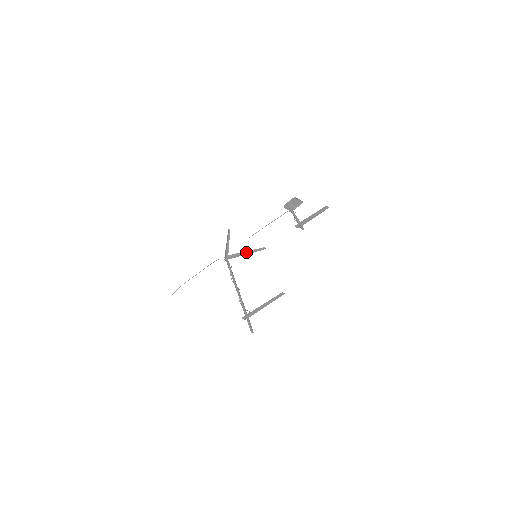
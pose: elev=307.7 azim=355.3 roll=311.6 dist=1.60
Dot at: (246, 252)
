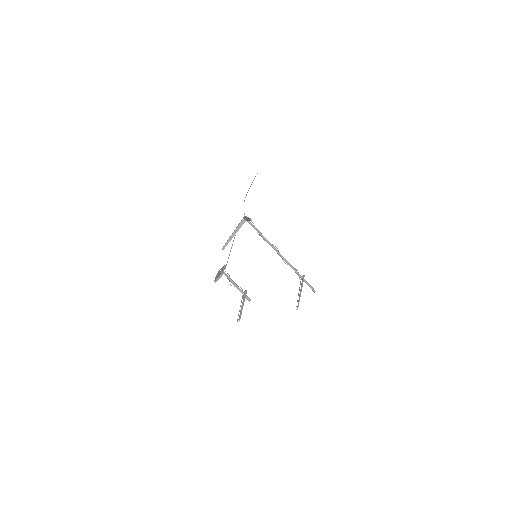
Dot at: occluded
